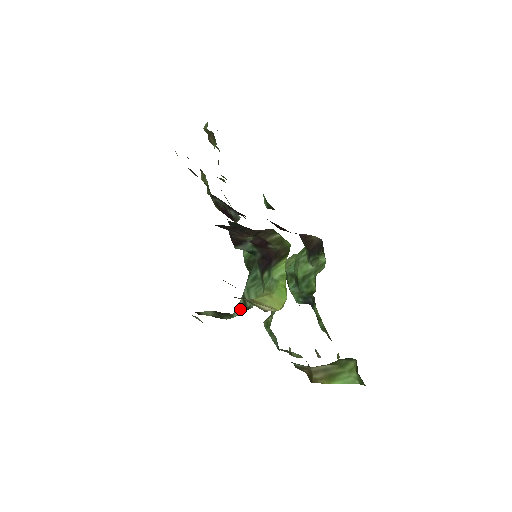
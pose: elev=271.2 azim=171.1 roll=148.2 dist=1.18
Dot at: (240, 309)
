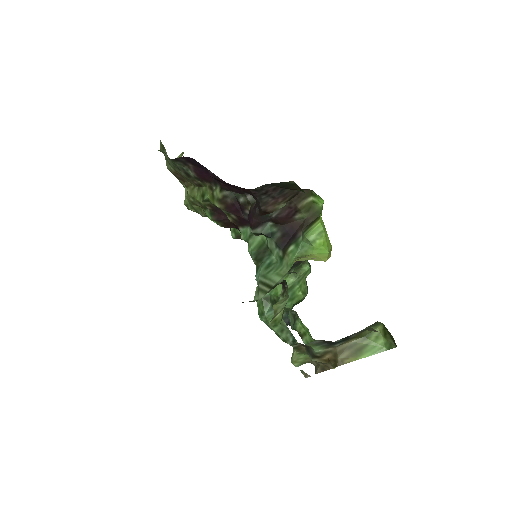
Dot at: (264, 291)
